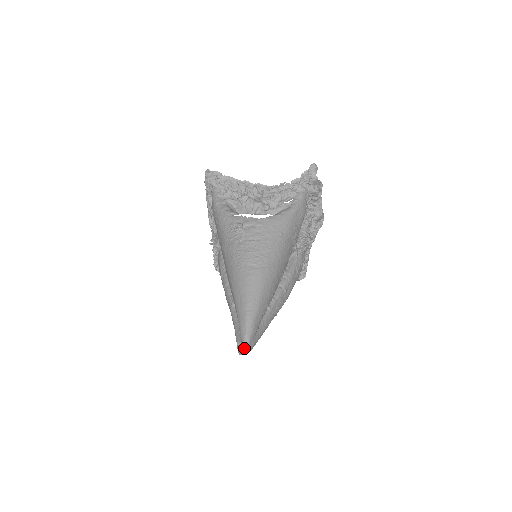
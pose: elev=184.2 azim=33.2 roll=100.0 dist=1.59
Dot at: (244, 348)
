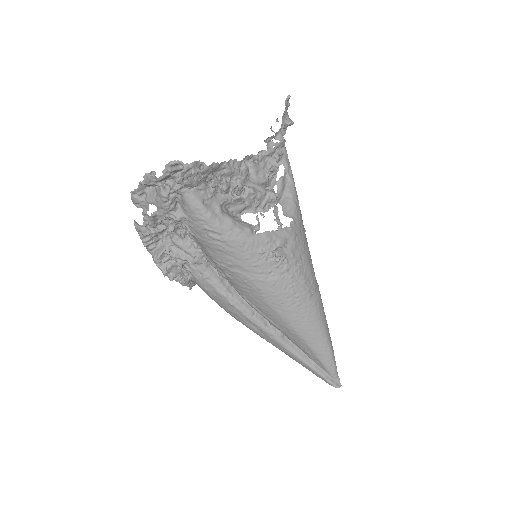
Dot at: (336, 379)
